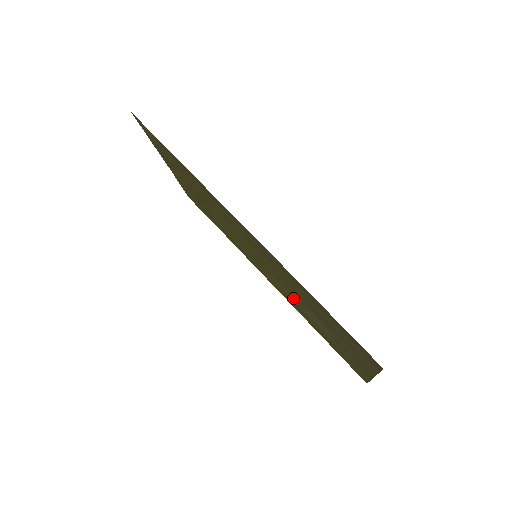
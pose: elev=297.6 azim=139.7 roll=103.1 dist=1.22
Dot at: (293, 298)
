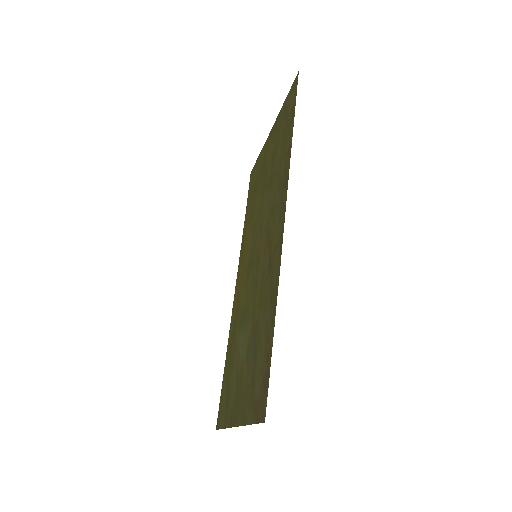
Dot at: (244, 312)
